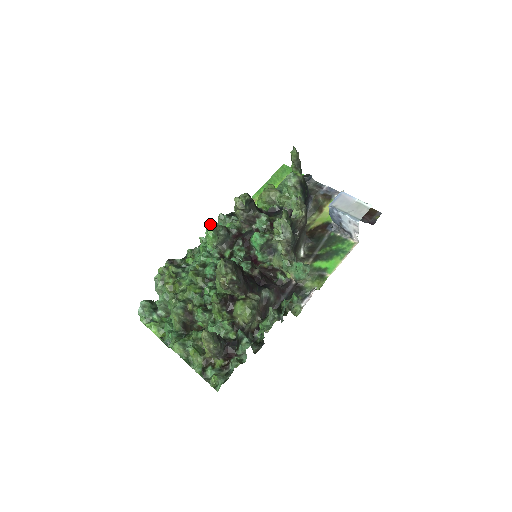
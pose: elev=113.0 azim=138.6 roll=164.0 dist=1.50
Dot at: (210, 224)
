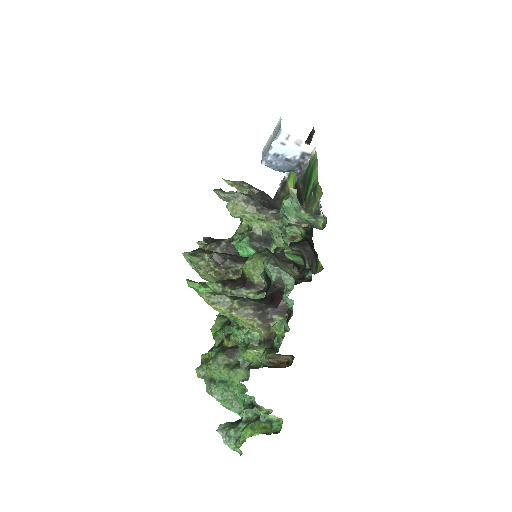
Dot at: (190, 281)
